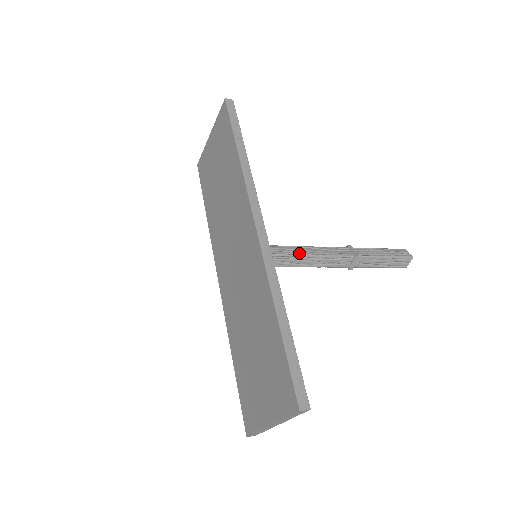
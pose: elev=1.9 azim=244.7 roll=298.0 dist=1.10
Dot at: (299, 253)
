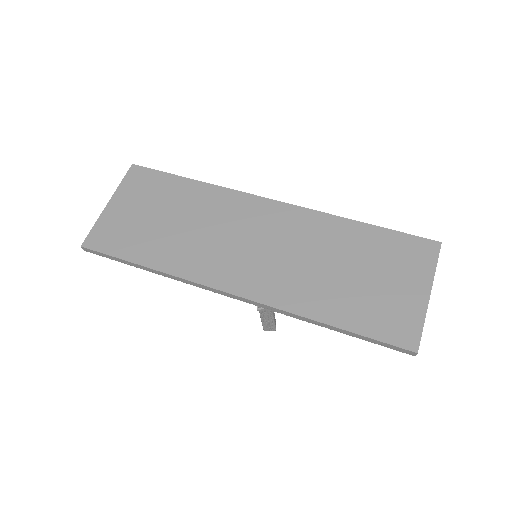
Dot at: occluded
